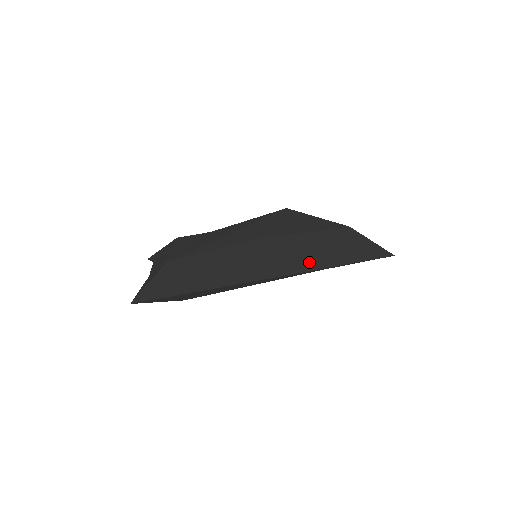
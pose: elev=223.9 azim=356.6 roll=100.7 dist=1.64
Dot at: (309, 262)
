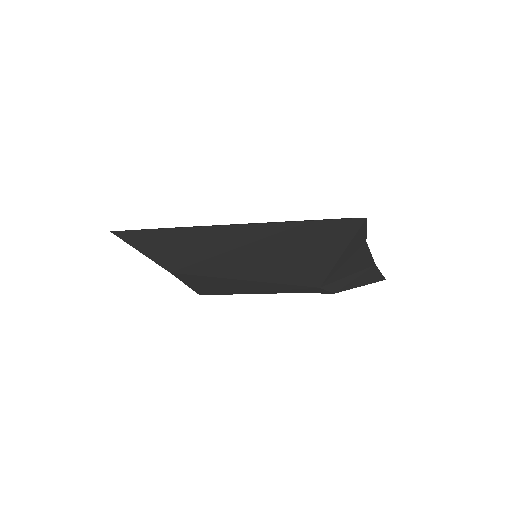
Dot at: (274, 222)
